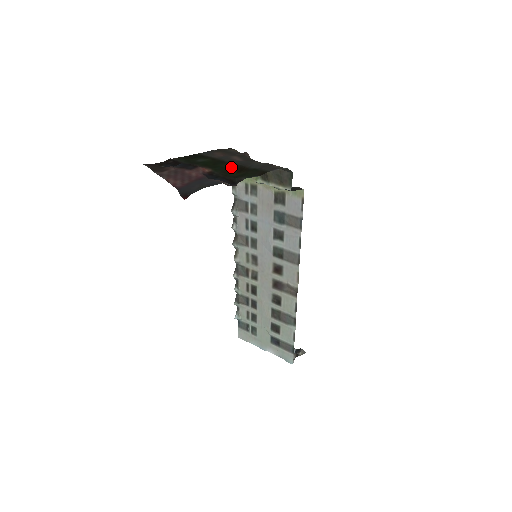
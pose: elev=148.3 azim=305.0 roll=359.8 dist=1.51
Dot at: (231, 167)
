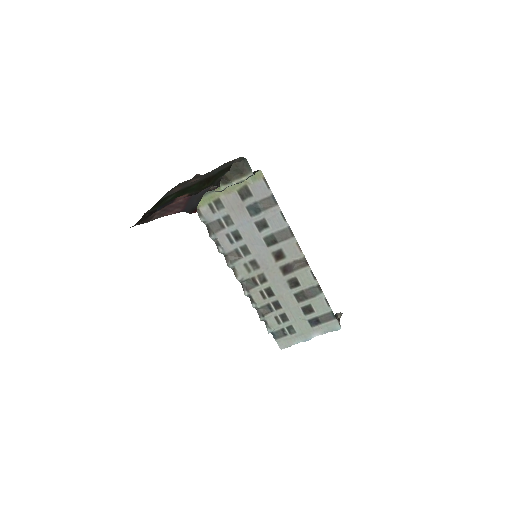
Dot at: (199, 185)
